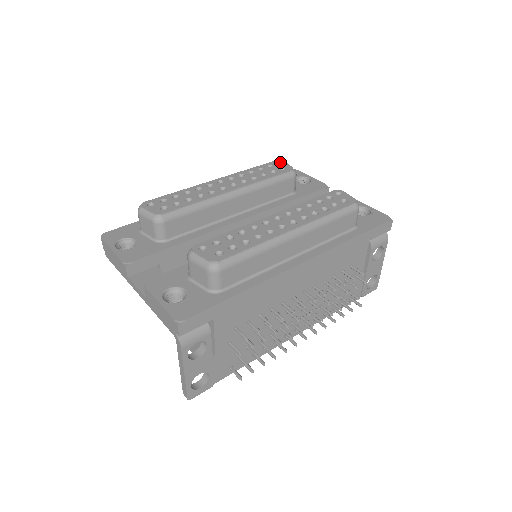
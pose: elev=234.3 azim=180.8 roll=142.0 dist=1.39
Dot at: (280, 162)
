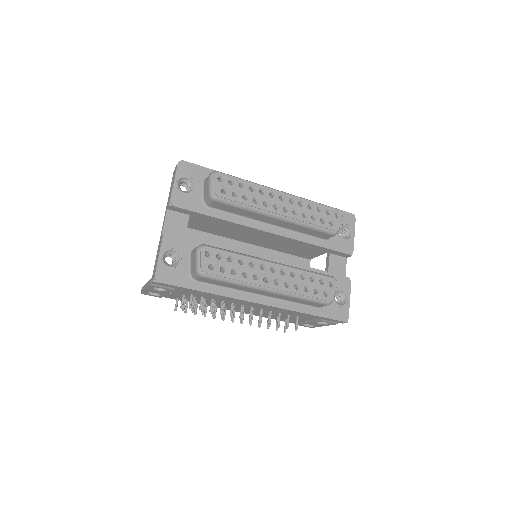
Dot at: (339, 214)
